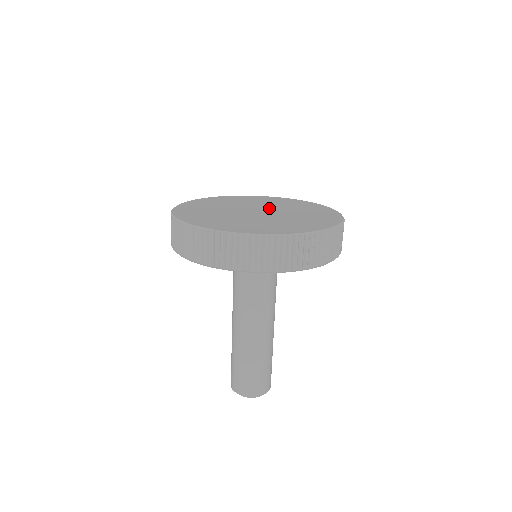
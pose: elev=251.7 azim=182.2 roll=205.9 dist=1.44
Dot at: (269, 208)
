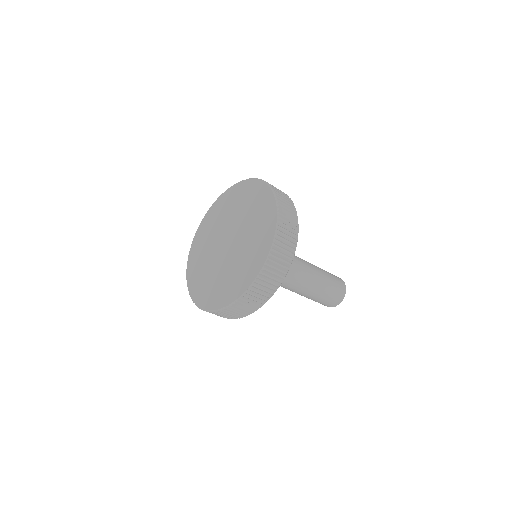
Dot at: (232, 227)
